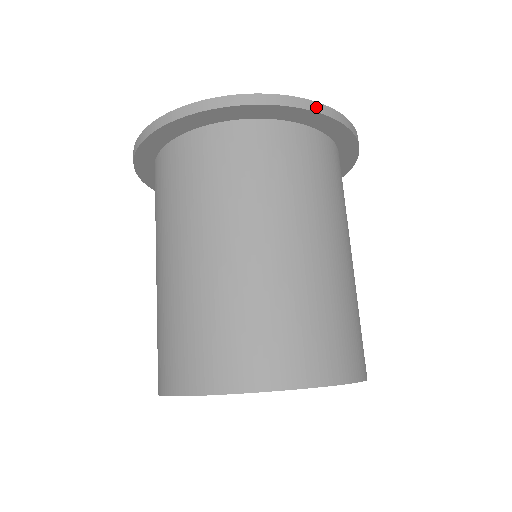
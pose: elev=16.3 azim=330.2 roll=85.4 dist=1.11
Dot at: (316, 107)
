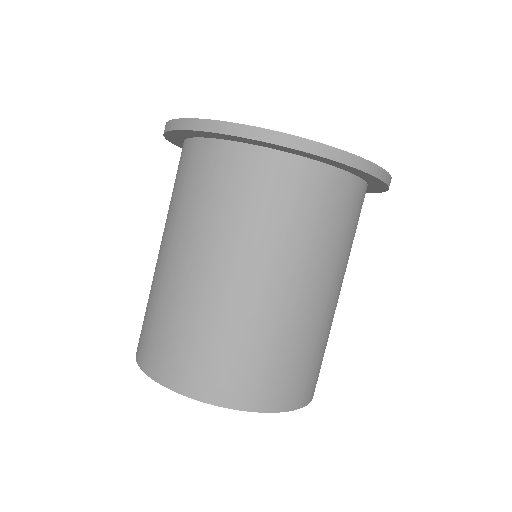
Dot at: (337, 155)
